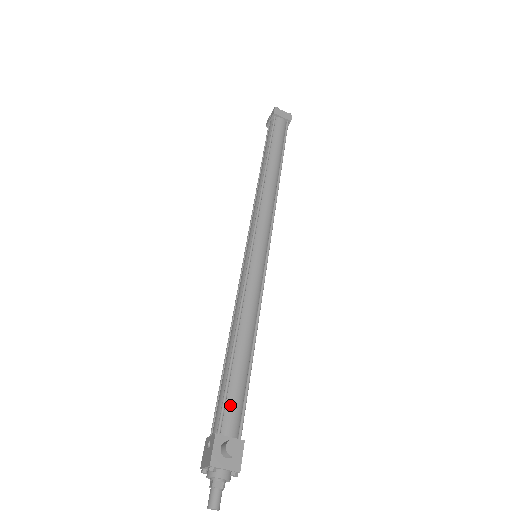
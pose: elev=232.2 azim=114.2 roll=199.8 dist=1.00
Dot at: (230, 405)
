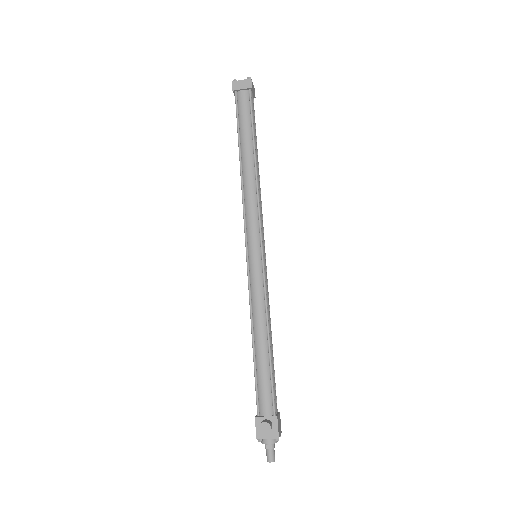
Dot at: (261, 393)
